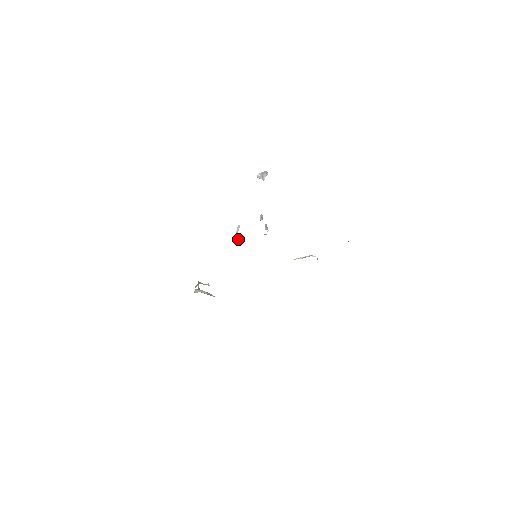
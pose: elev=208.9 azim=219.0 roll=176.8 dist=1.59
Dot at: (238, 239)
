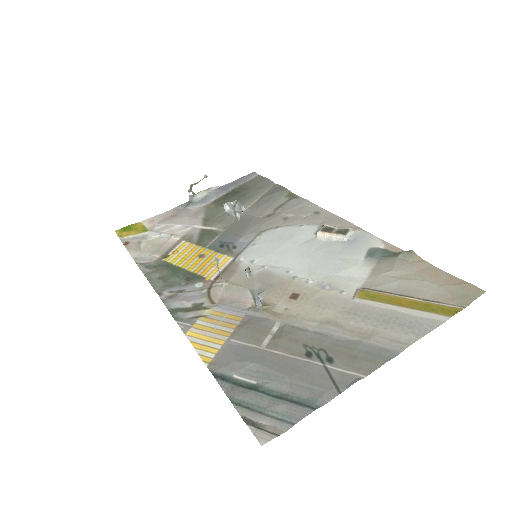
Dot at: (221, 278)
